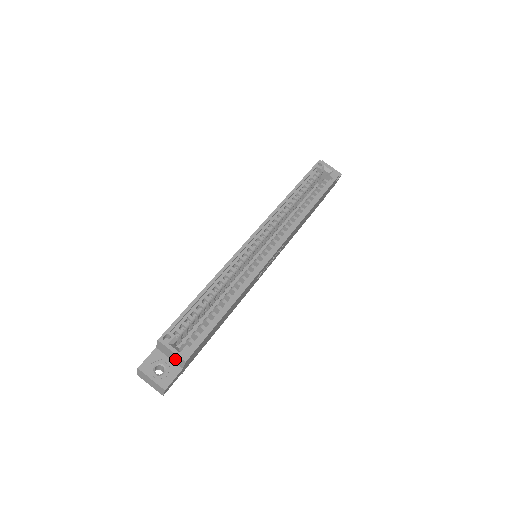
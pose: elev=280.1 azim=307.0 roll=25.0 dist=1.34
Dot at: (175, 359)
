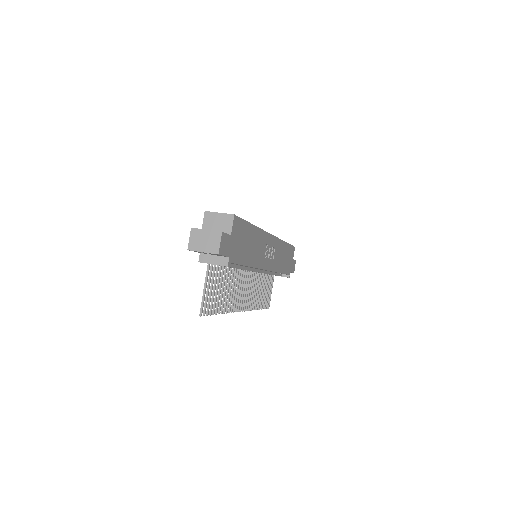
Dot at: (223, 225)
